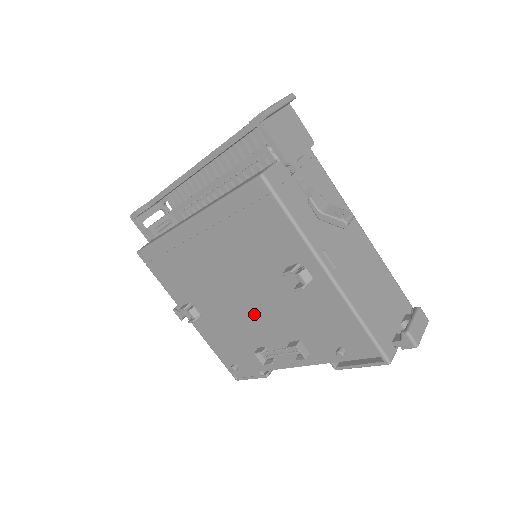
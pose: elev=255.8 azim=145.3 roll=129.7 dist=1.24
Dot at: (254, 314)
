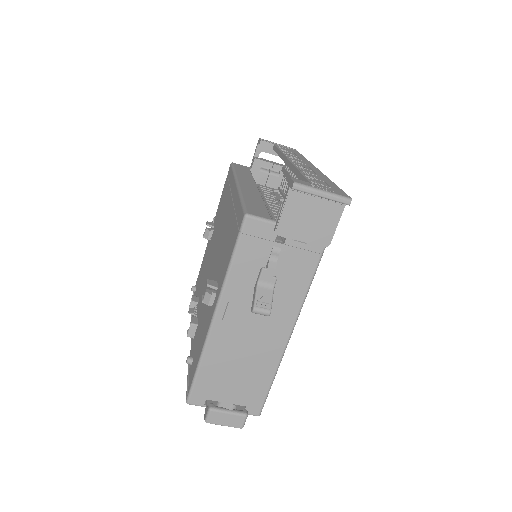
Dot at: (207, 278)
